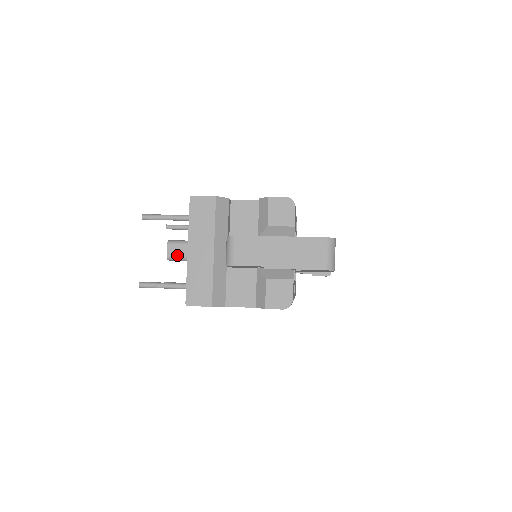
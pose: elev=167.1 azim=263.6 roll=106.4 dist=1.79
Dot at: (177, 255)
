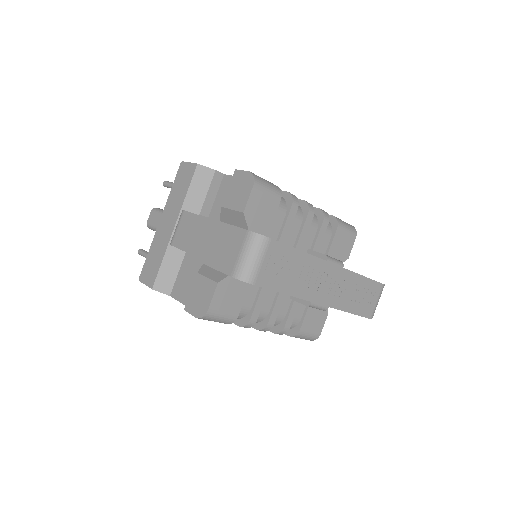
Dot at: (152, 224)
